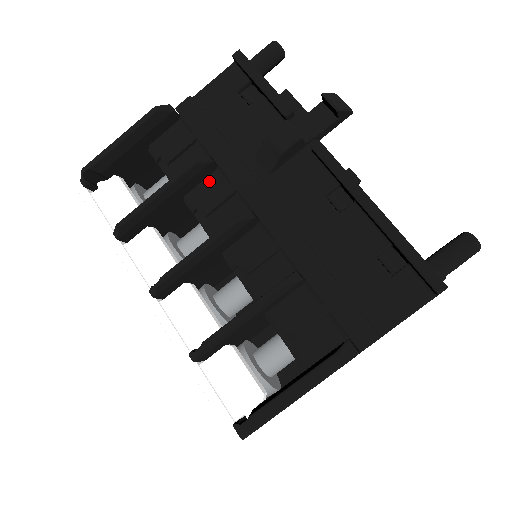
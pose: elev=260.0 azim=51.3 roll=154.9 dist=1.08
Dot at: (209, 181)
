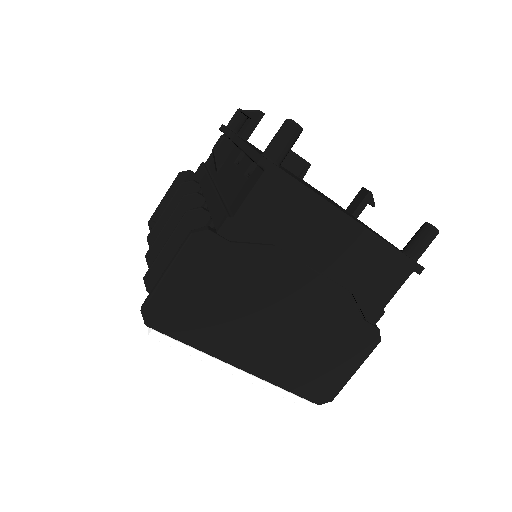
Dot at: occluded
